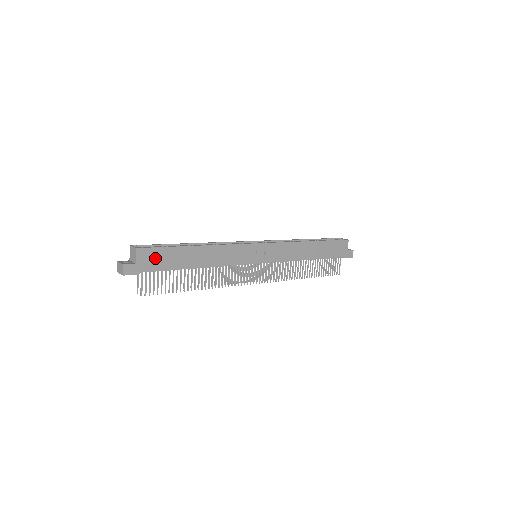
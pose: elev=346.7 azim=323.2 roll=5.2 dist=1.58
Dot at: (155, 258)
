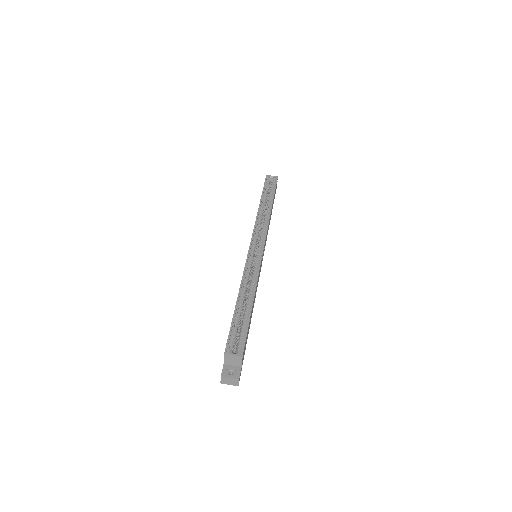
Dot at: (245, 346)
